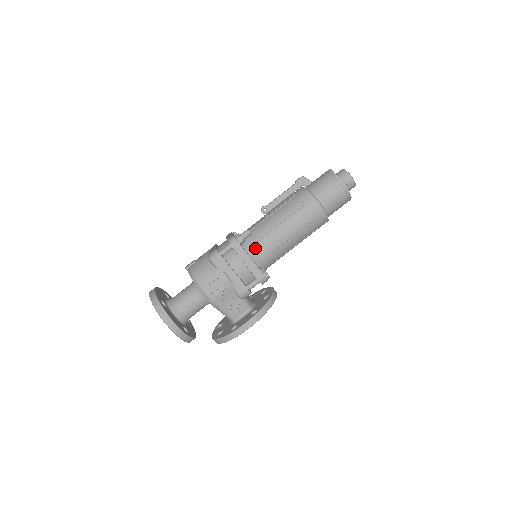
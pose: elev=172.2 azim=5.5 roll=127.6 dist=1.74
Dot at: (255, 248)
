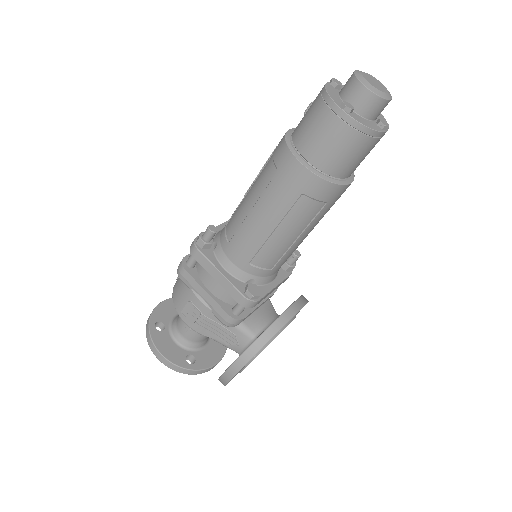
Dot at: (228, 253)
